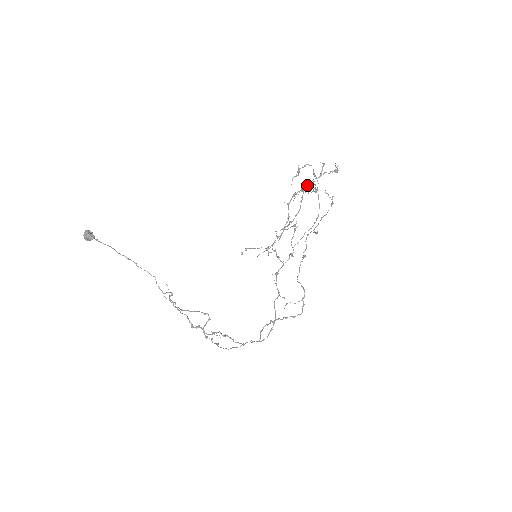
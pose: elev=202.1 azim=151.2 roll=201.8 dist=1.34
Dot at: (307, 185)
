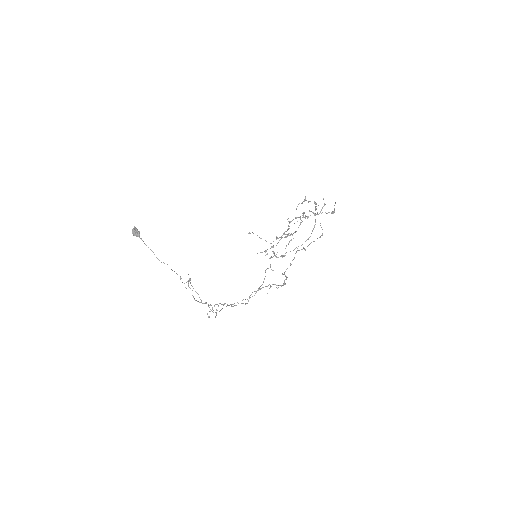
Dot at: (307, 218)
